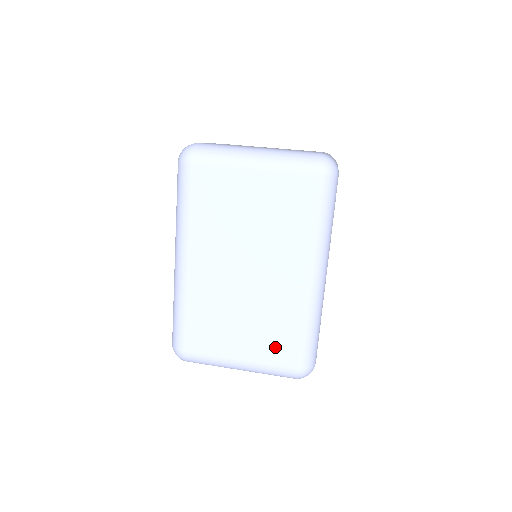
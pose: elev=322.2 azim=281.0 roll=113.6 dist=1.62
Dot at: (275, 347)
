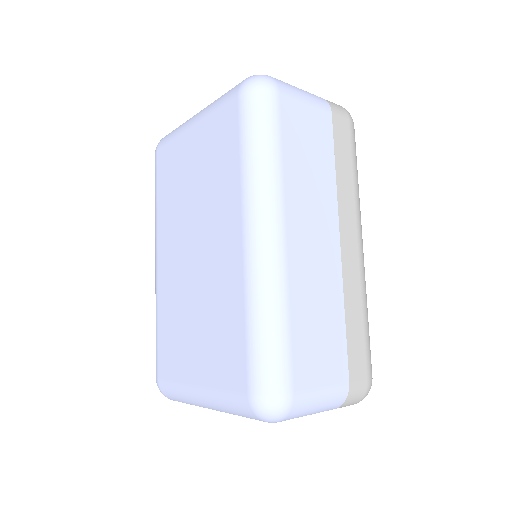
Dot at: (225, 358)
